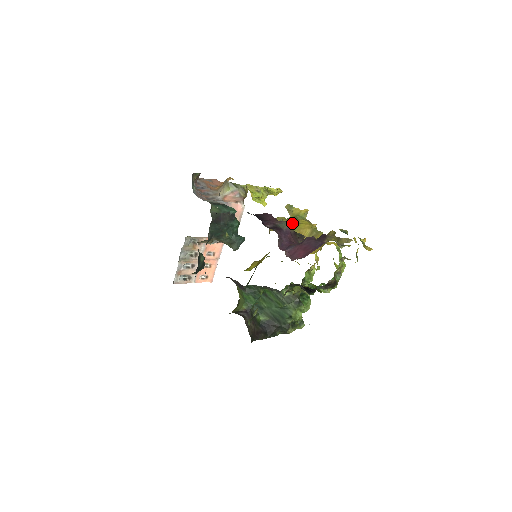
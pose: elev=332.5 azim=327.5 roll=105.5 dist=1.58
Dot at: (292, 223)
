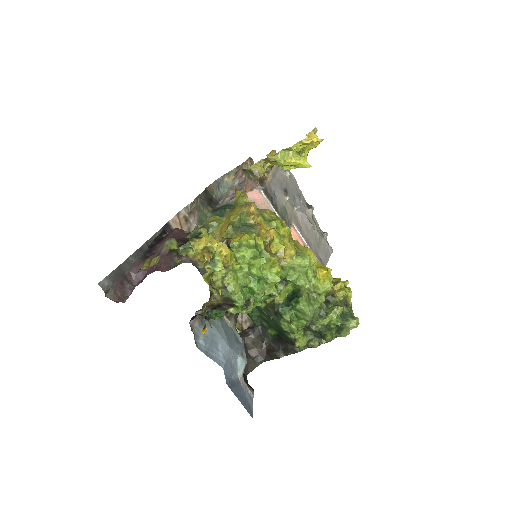
Dot at: (209, 224)
